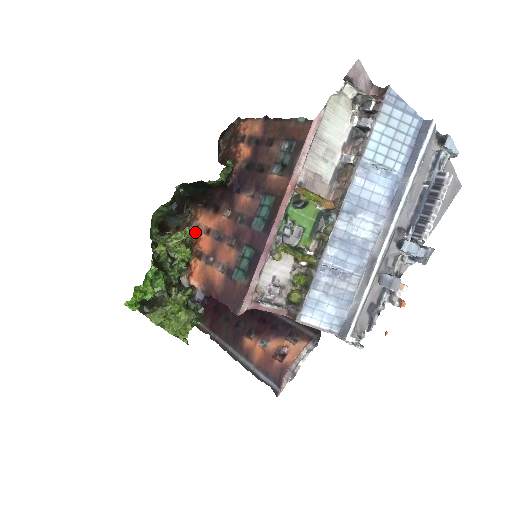
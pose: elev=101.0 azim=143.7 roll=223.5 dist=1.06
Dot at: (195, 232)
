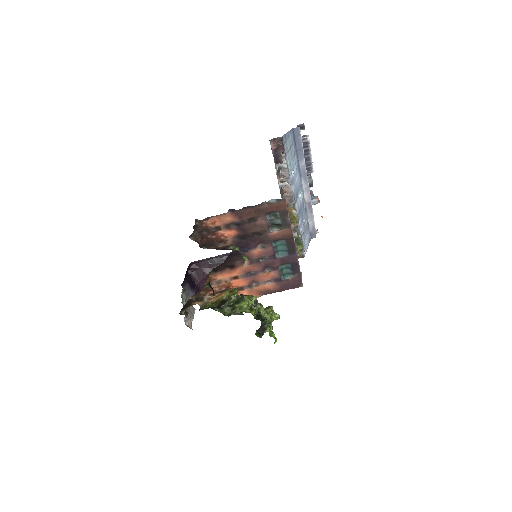
Dot at: (221, 285)
